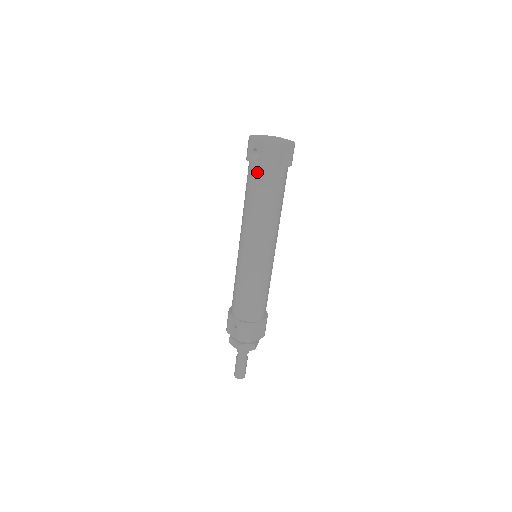
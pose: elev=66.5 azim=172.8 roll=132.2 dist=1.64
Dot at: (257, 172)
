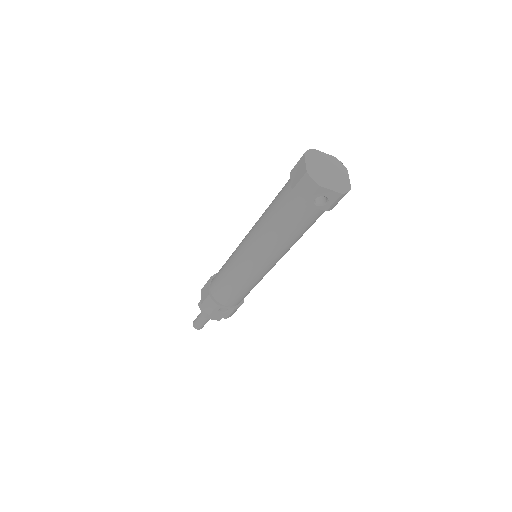
Dot at: (315, 214)
